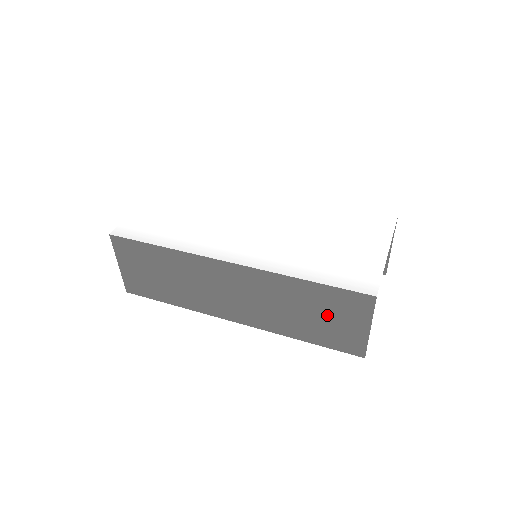
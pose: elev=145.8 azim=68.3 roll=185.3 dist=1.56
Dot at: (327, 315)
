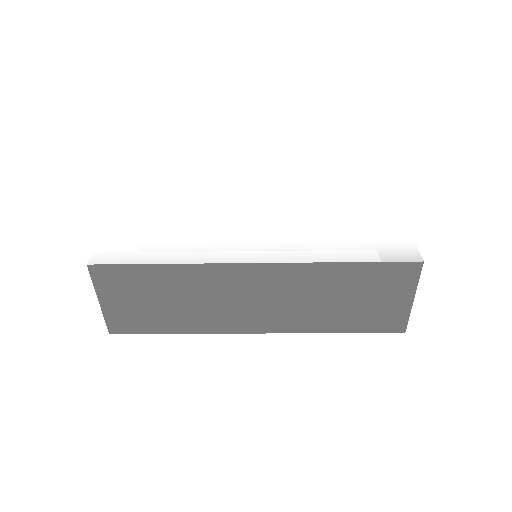
Dot at: (367, 296)
